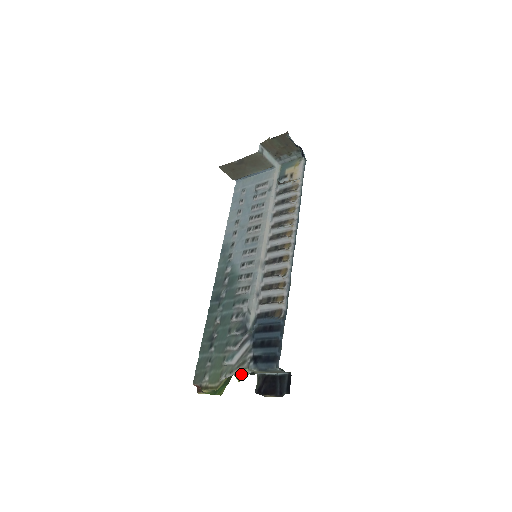
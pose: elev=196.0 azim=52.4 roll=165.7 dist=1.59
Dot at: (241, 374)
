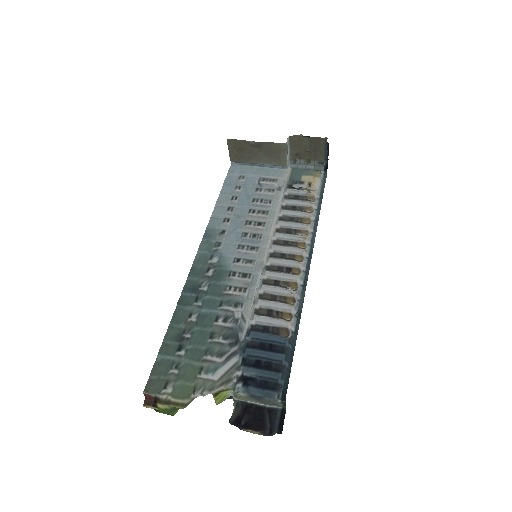
Dot at: (222, 395)
